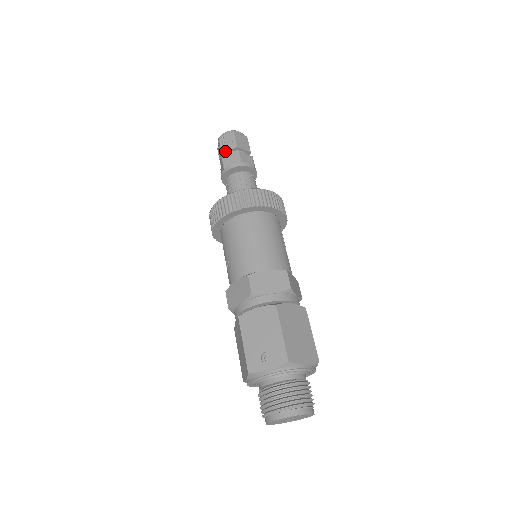
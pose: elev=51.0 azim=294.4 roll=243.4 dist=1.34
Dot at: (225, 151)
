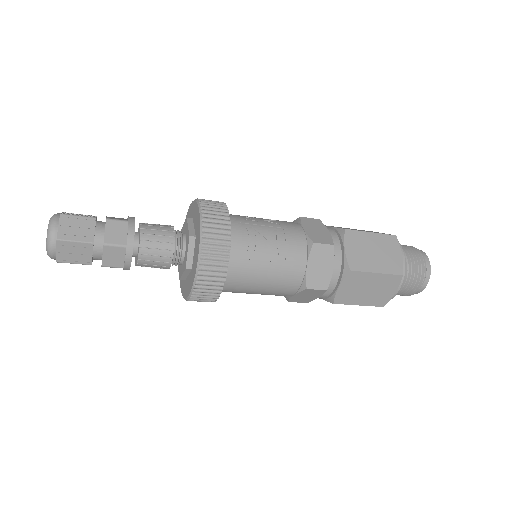
Dot at: occluded
